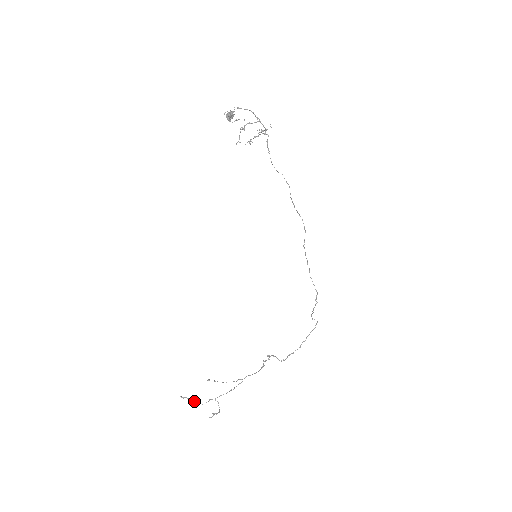
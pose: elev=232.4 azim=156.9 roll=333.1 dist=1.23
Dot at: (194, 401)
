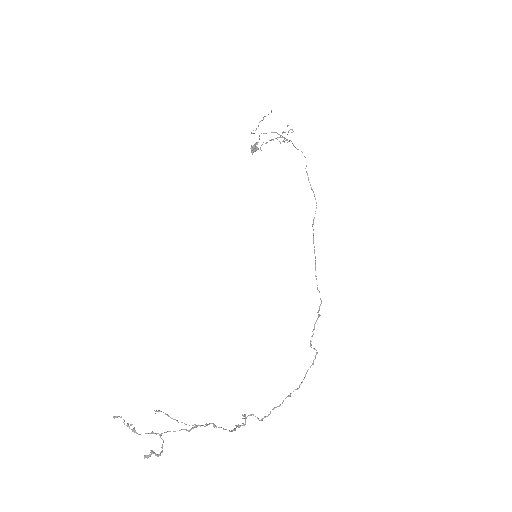
Dot at: occluded
